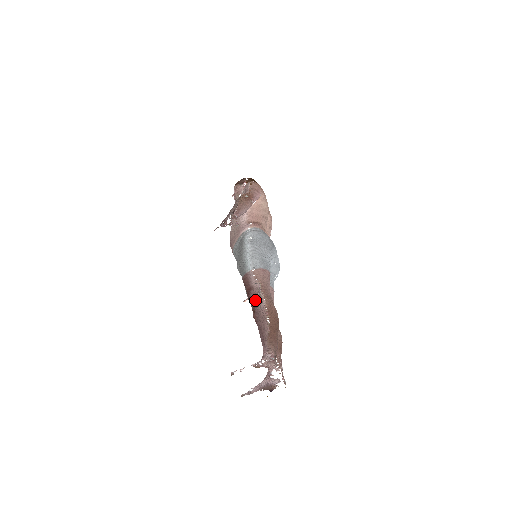
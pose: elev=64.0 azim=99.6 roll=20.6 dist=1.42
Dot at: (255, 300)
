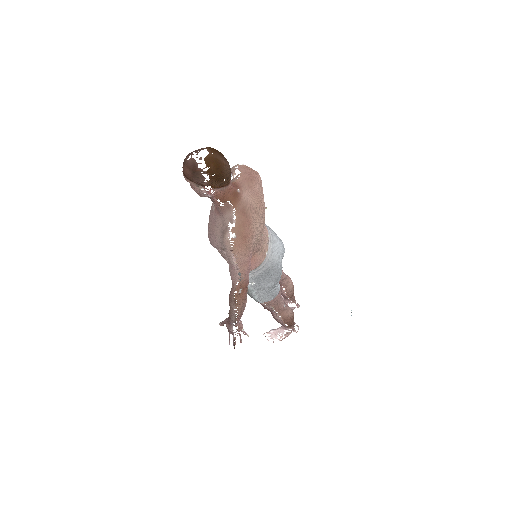
Dot at: (271, 313)
